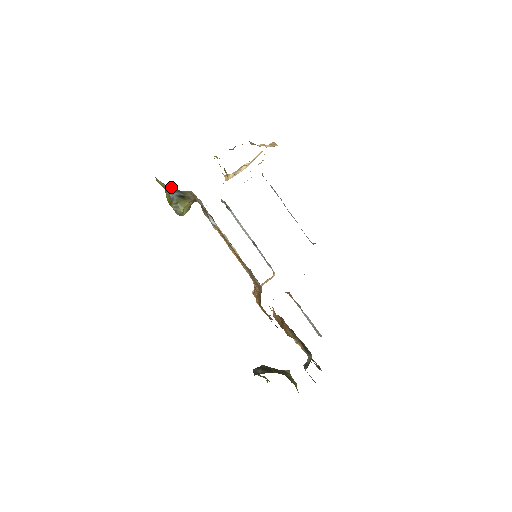
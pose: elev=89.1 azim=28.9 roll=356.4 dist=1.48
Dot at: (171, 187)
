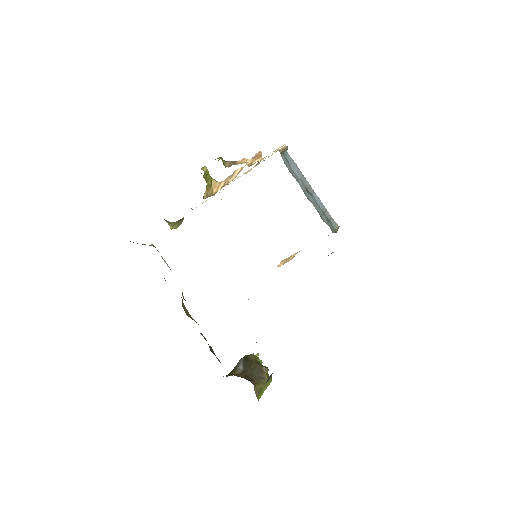
Dot at: occluded
